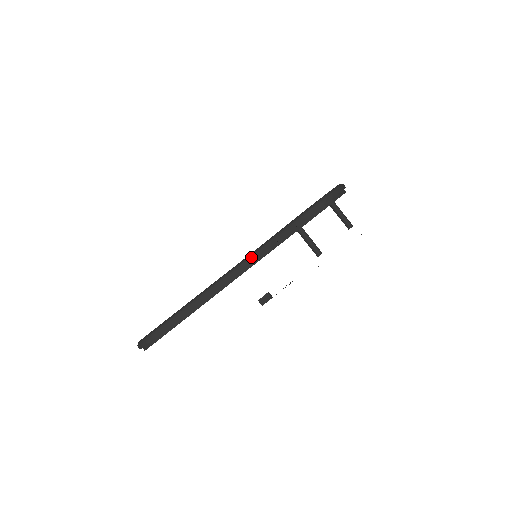
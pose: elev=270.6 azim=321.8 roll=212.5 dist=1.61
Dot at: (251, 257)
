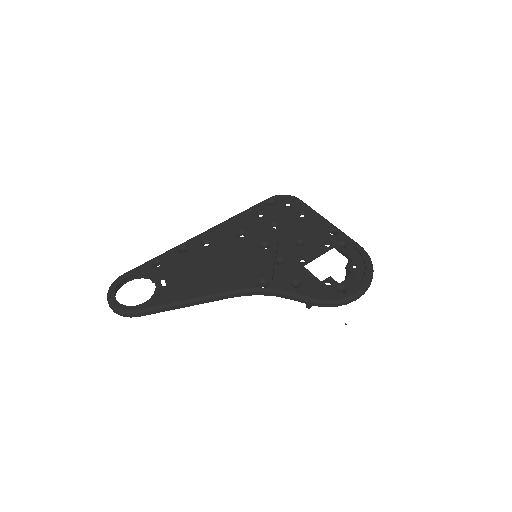
Dot at: (255, 292)
